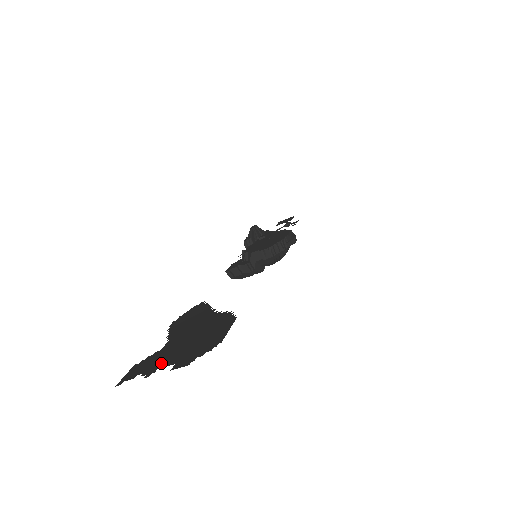
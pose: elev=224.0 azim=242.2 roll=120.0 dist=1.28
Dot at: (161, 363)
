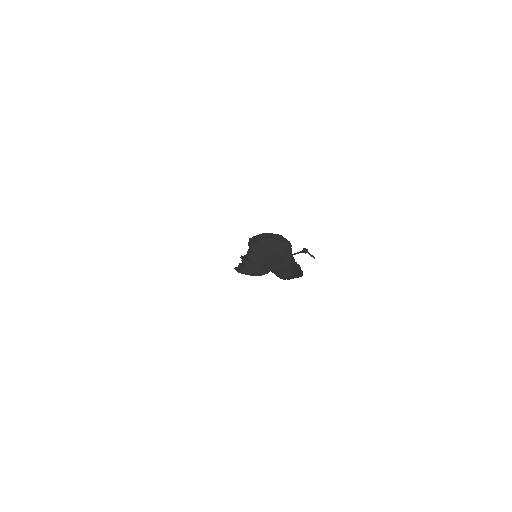
Dot at: occluded
